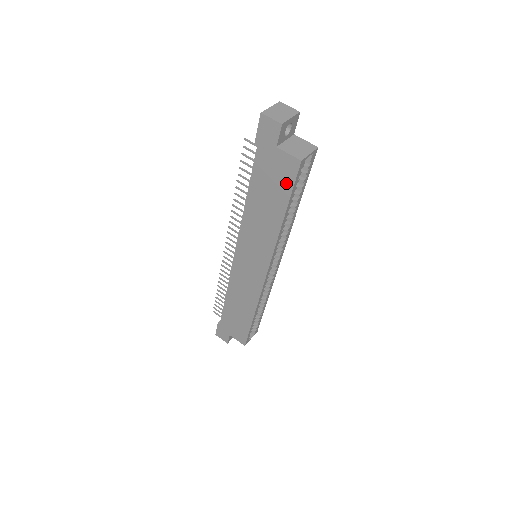
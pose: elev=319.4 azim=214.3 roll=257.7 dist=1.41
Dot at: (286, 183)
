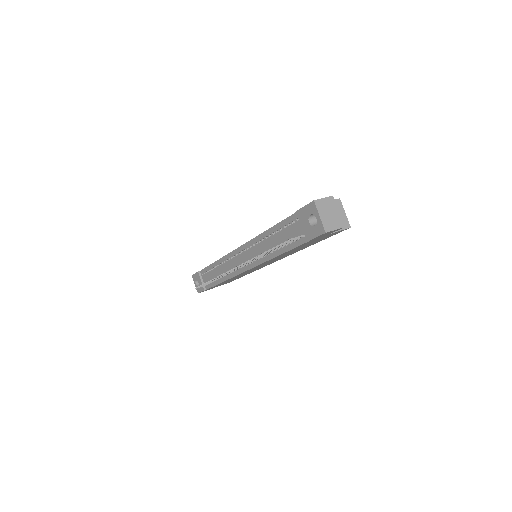
Dot at: (327, 237)
